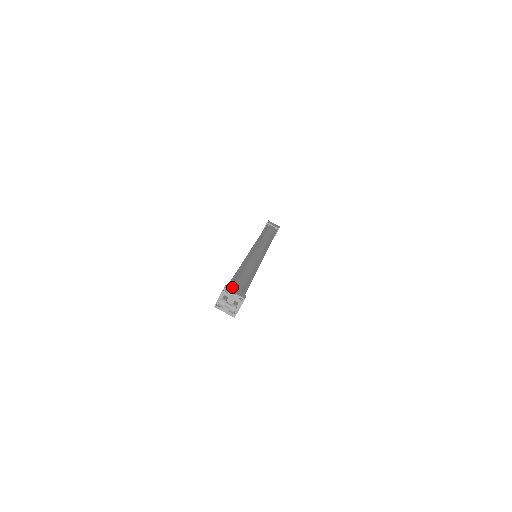
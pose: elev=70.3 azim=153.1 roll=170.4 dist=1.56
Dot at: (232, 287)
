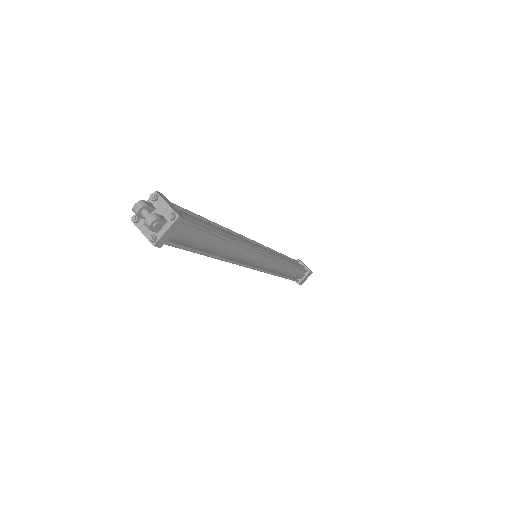
Dot at: occluded
